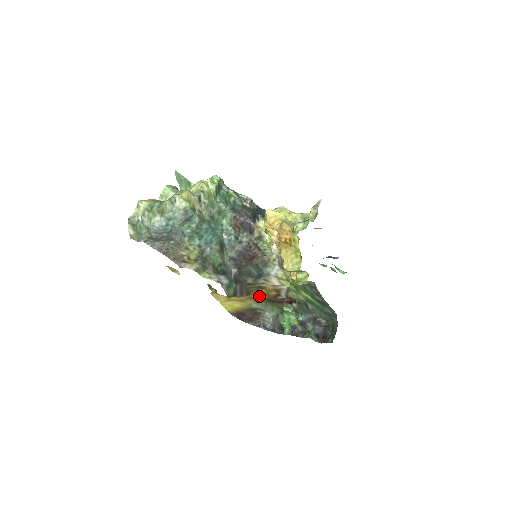
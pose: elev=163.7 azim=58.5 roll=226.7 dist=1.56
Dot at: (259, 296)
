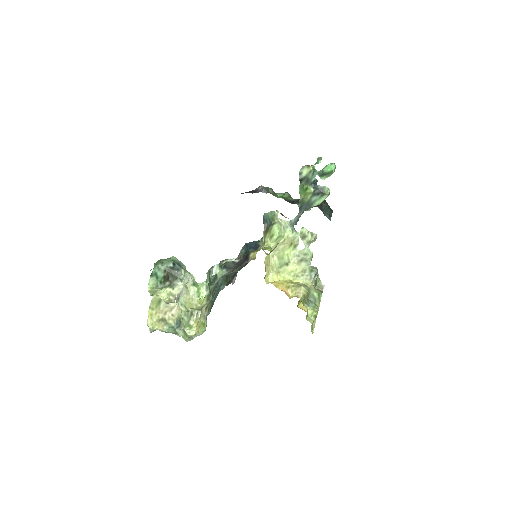
Dot at: occluded
